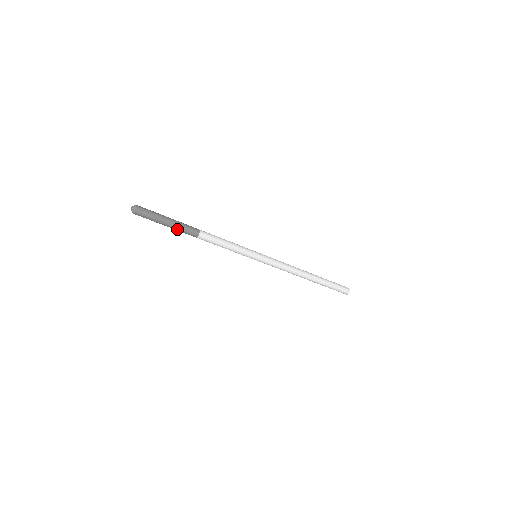
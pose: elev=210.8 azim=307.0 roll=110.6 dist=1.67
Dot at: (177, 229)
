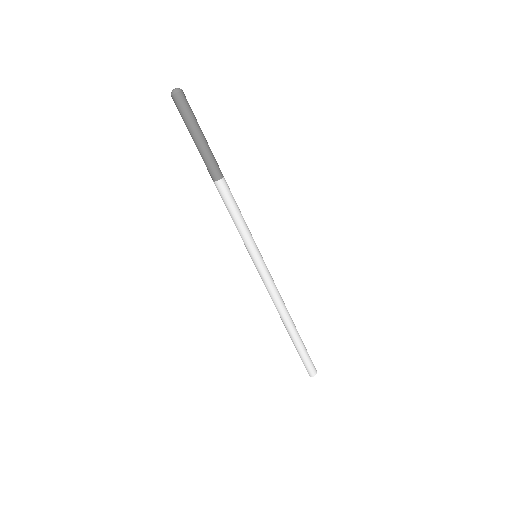
Dot at: (204, 153)
